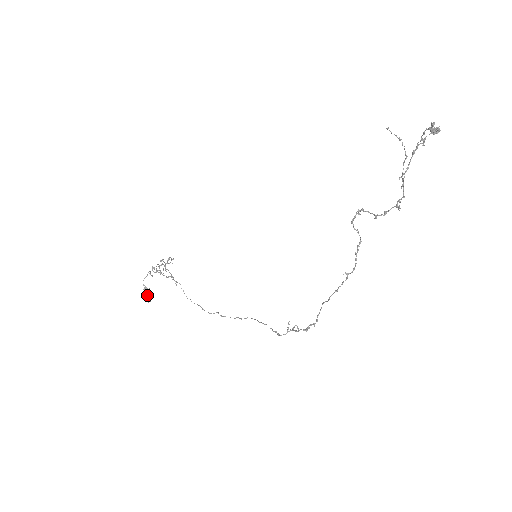
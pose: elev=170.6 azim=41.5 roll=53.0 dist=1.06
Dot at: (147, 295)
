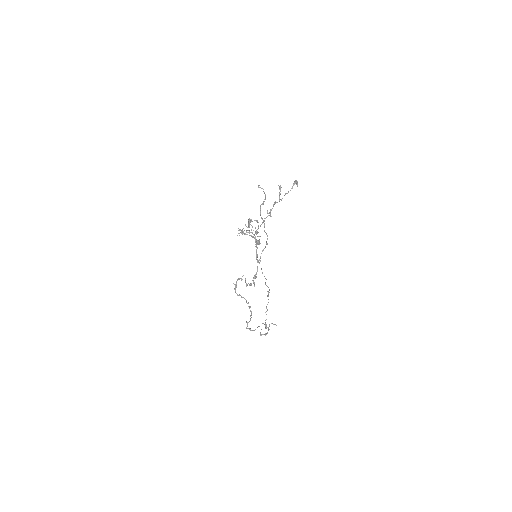
Dot at: occluded
